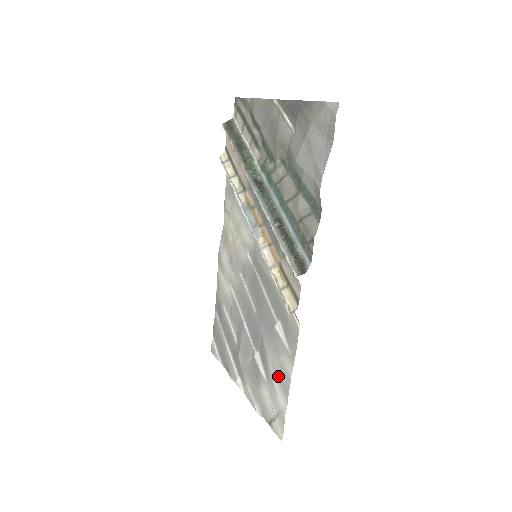
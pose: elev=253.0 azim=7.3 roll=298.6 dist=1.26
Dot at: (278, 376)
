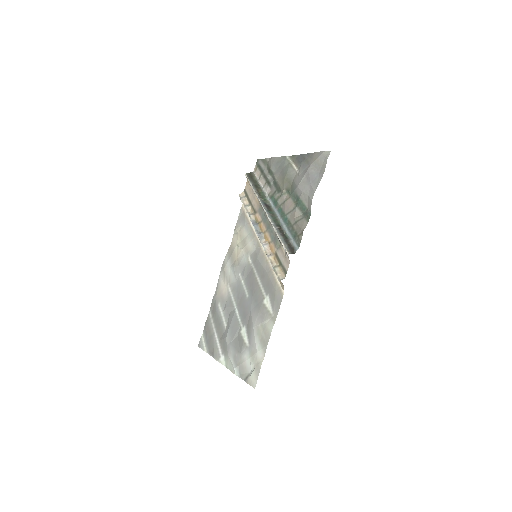
Dot at: (260, 336)
